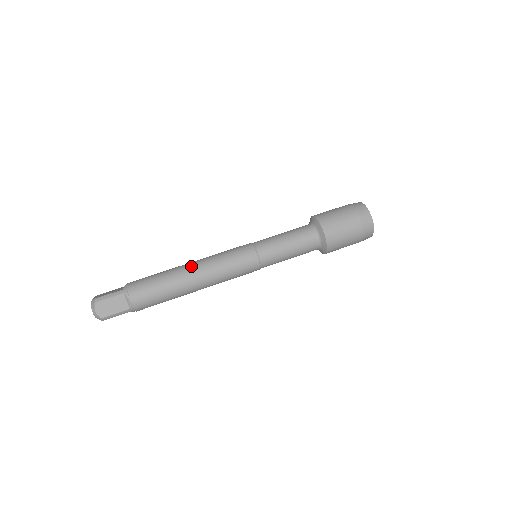
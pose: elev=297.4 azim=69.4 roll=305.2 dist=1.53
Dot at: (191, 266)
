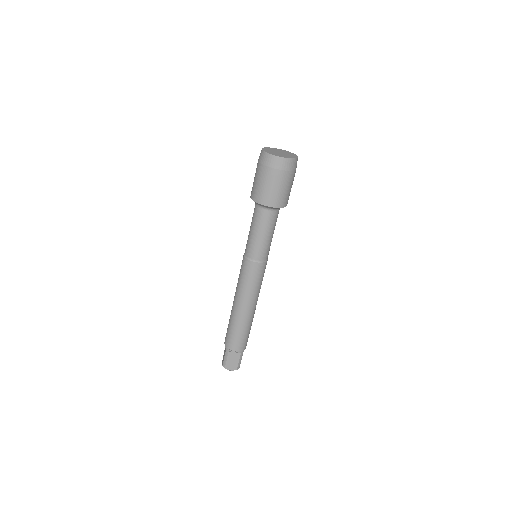
Dot at: (235, 305)
